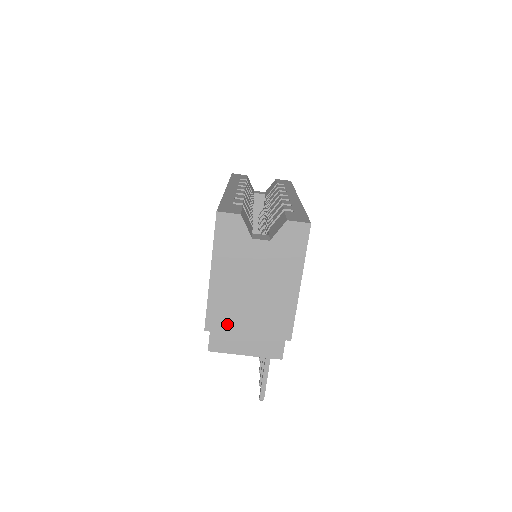
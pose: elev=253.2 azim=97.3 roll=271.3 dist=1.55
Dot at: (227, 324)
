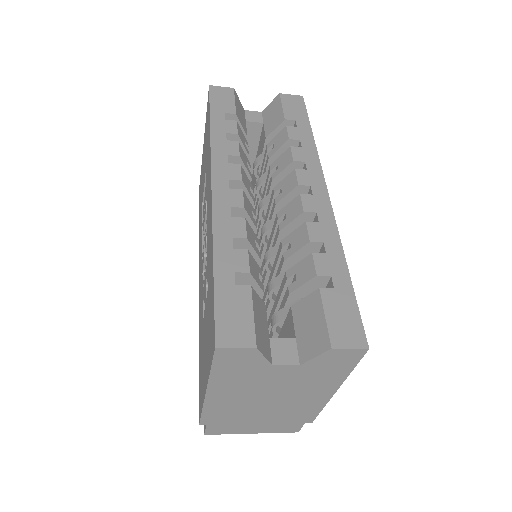
Dot at: (230, 420)
